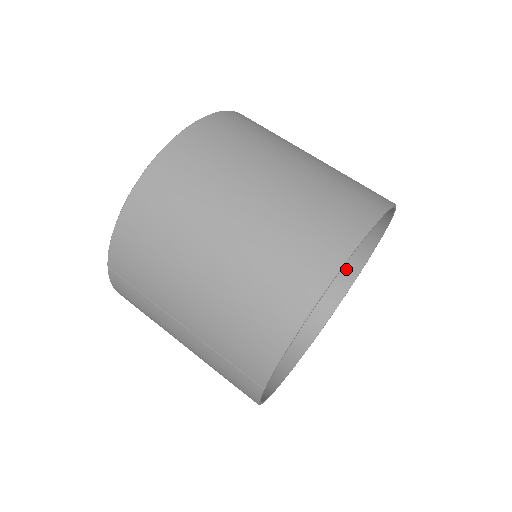
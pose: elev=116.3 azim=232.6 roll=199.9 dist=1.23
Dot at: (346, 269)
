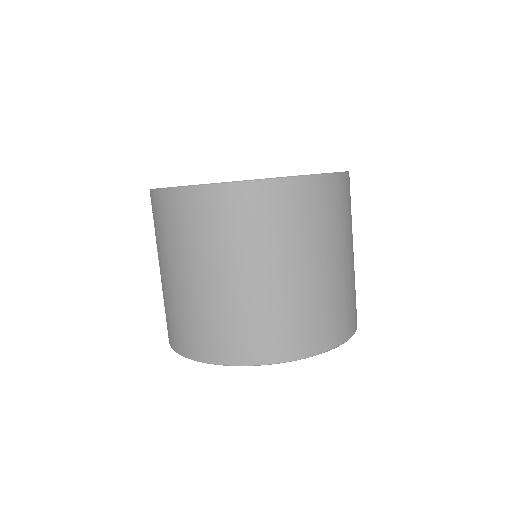
Dot at: occluded
